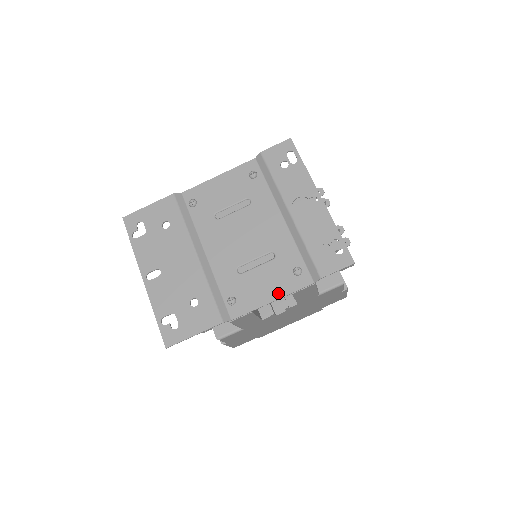
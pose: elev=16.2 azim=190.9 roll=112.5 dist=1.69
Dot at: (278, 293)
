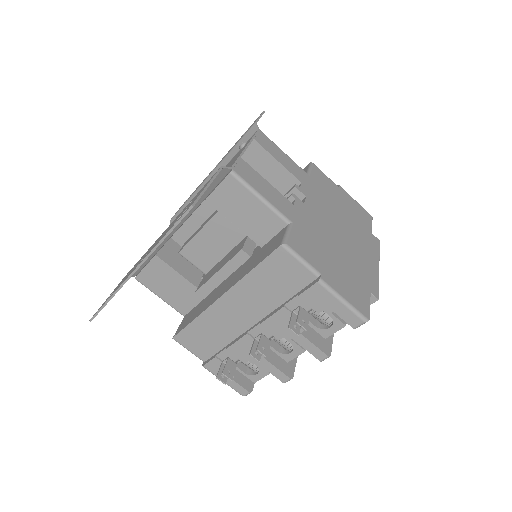
Dot at: (244, 147)
